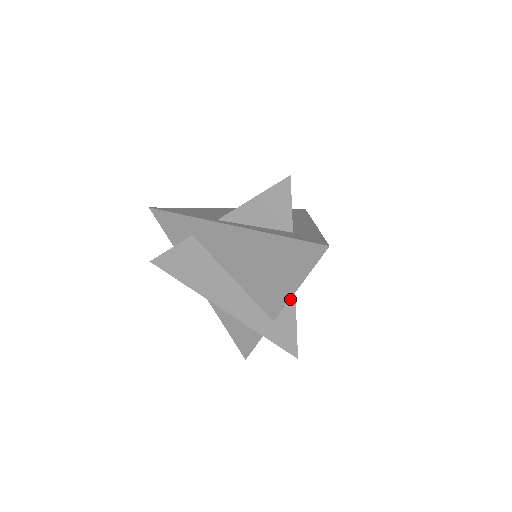
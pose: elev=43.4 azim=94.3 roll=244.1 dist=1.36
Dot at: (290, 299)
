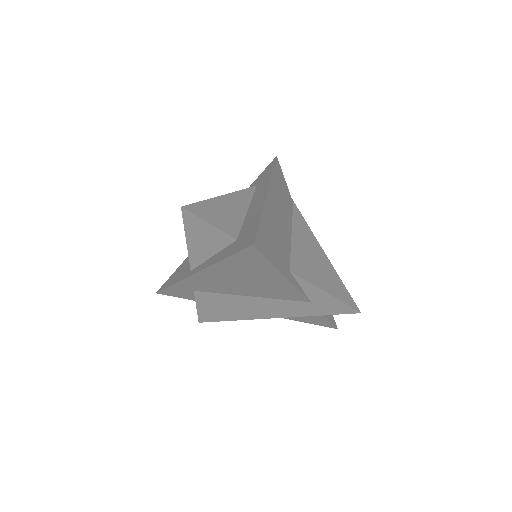
Dot at: (299, 281)
